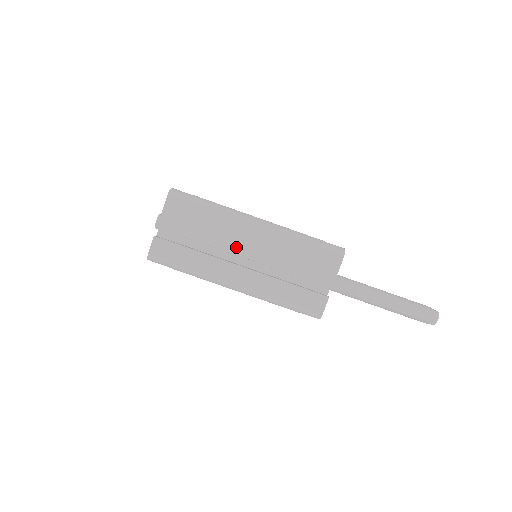
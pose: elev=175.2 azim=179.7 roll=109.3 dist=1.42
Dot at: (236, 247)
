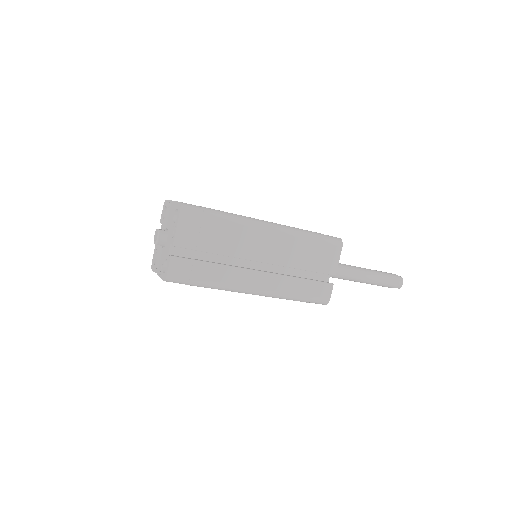
Dot at: (252, 253)
